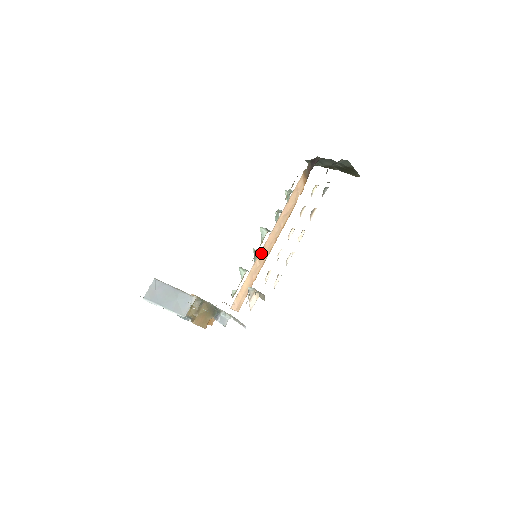
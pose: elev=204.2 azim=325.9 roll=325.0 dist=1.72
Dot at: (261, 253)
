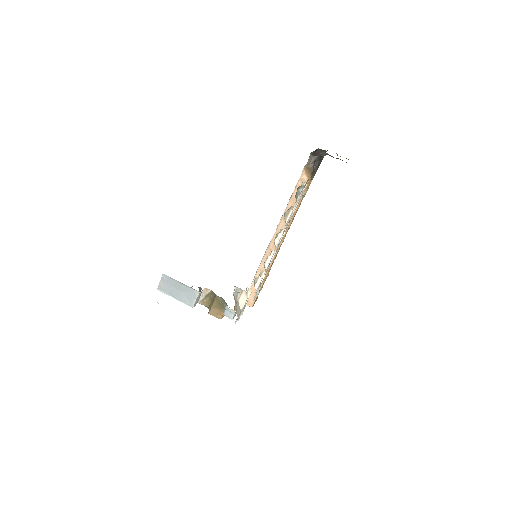
Dot at: (268, 252)
